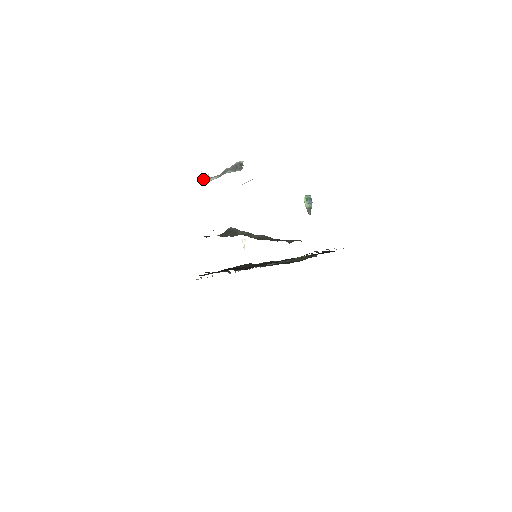
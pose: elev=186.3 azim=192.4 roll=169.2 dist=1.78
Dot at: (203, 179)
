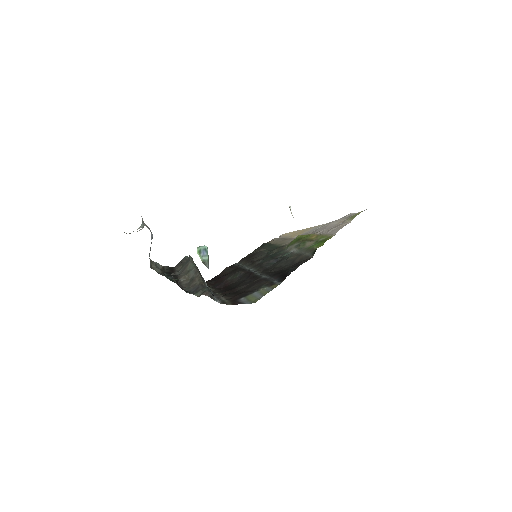
Dot at: occluded
